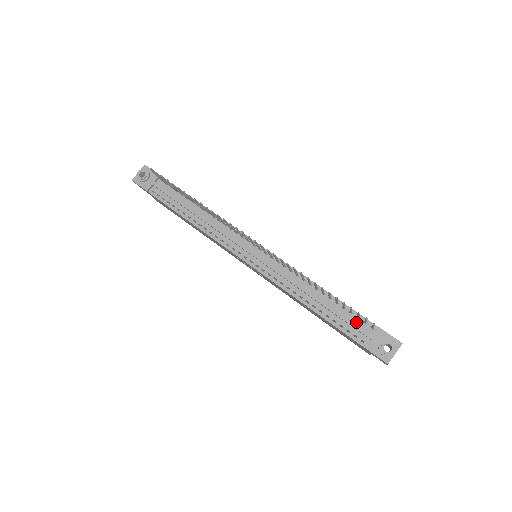
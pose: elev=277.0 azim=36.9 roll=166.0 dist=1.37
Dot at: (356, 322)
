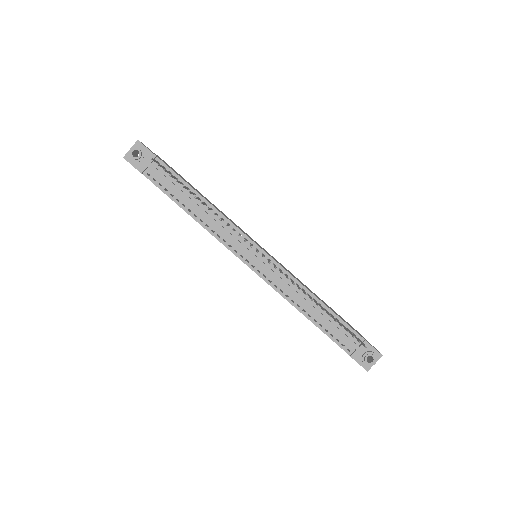
Dot at: (345, 333)
